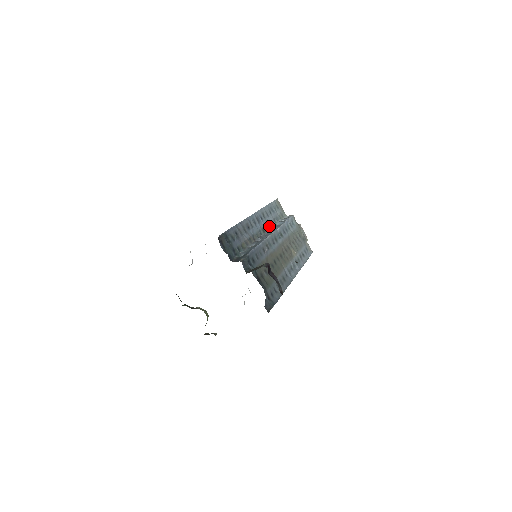
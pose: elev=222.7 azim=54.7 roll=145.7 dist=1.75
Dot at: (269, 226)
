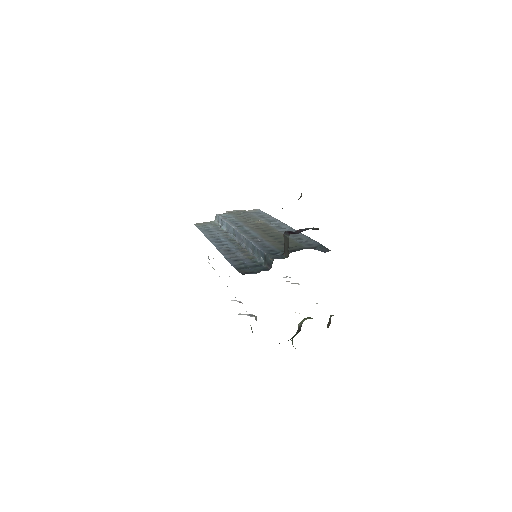
Dot at: (226, 236)
